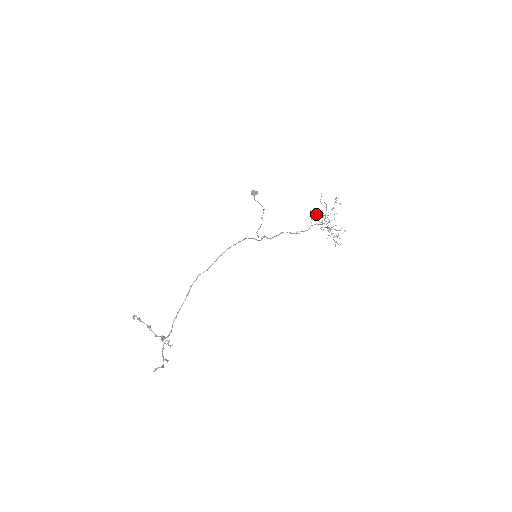
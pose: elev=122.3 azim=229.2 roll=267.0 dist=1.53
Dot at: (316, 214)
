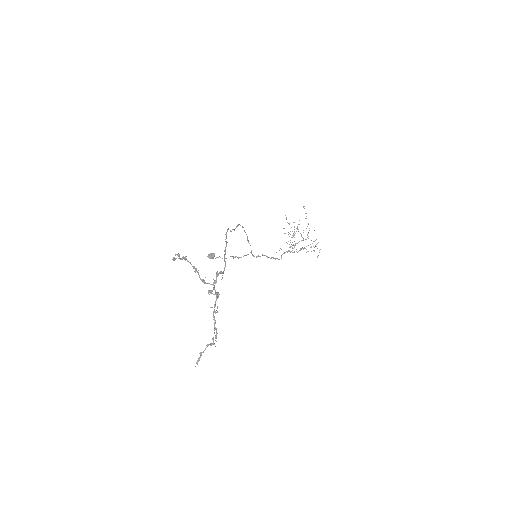
Dot at: occluded
